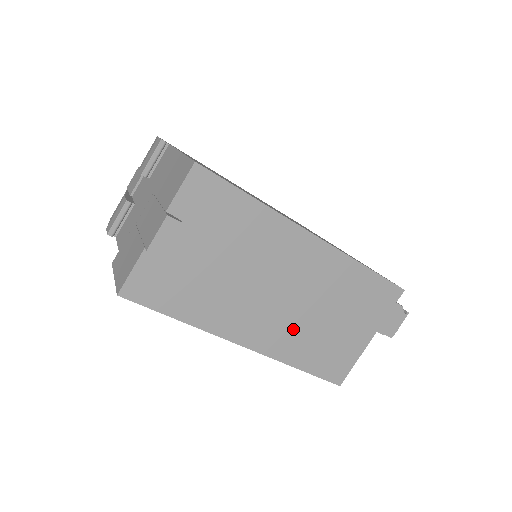
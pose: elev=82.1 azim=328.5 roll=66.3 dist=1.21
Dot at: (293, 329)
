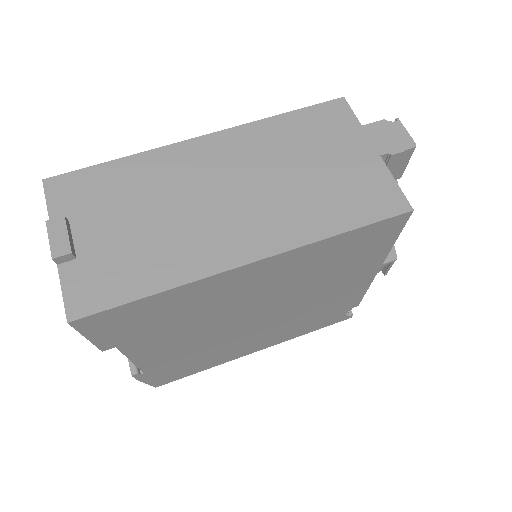
Dot at: (280, 209)
